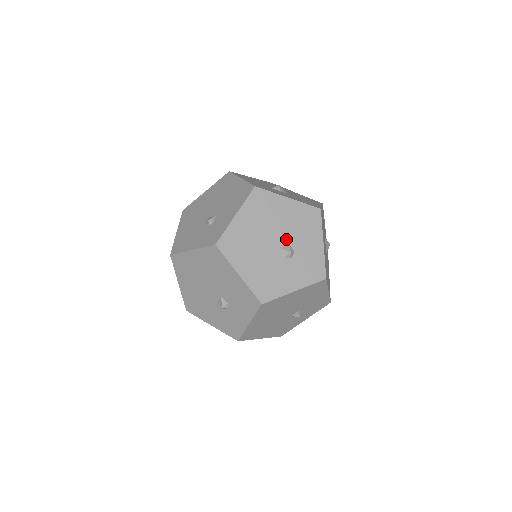
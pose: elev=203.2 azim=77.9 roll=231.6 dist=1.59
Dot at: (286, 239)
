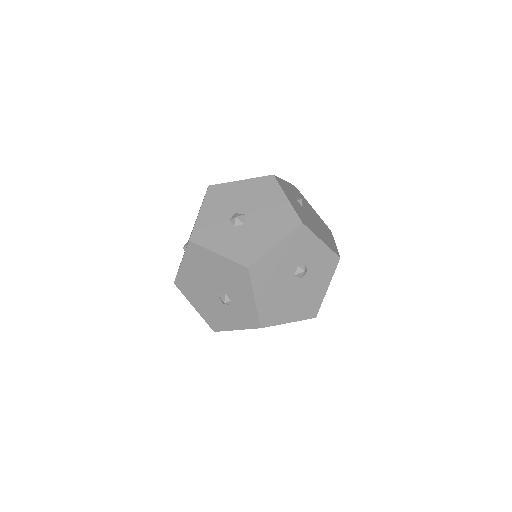
Dot at: (222, 289)
